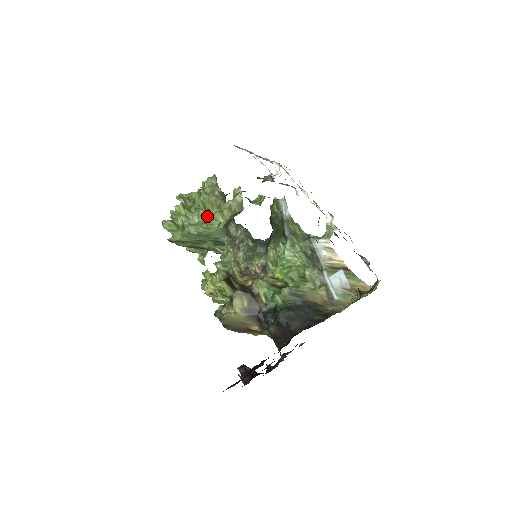
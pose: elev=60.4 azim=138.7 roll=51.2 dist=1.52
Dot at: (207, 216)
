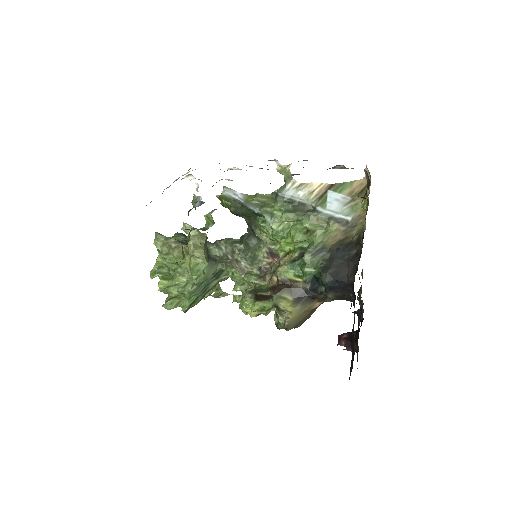
Dot at: (188, 269)
